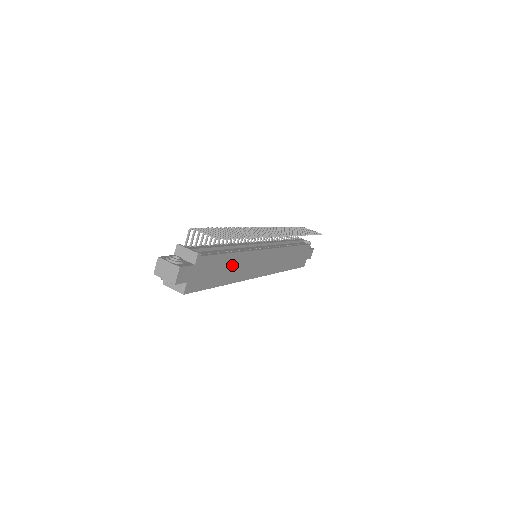
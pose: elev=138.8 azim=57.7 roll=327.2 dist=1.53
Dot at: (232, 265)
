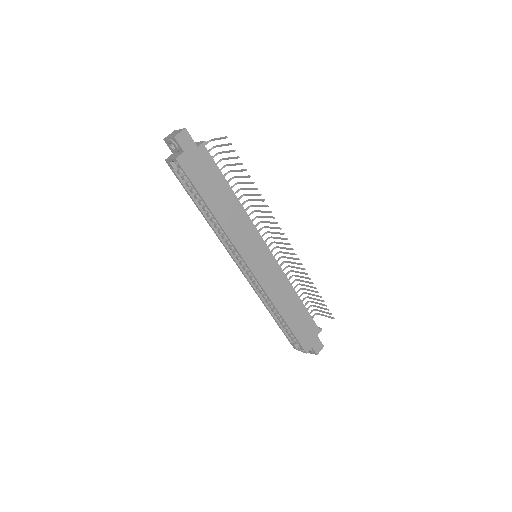
Dot at: (228, 205)
